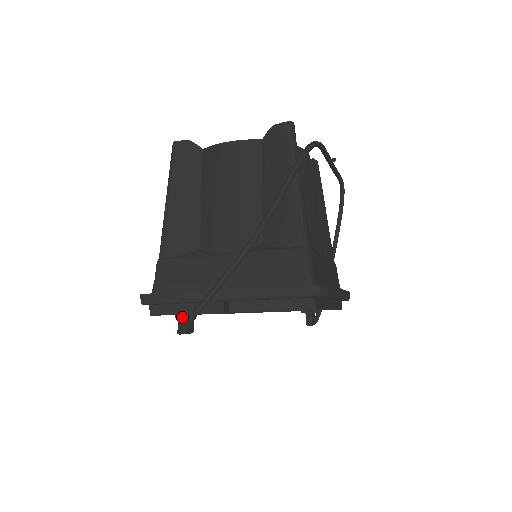
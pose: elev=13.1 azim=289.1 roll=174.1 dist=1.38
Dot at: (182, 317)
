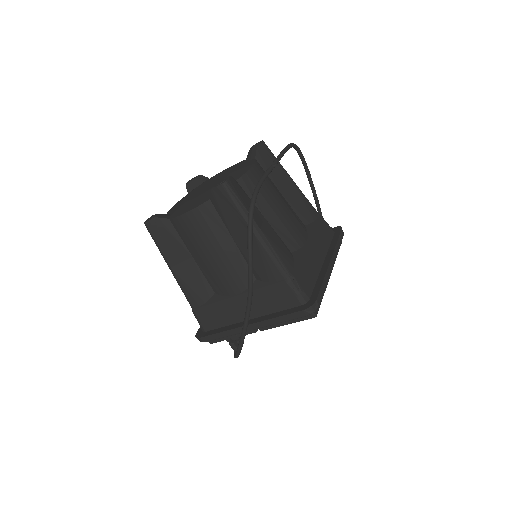
Dot at: (232, 344)
